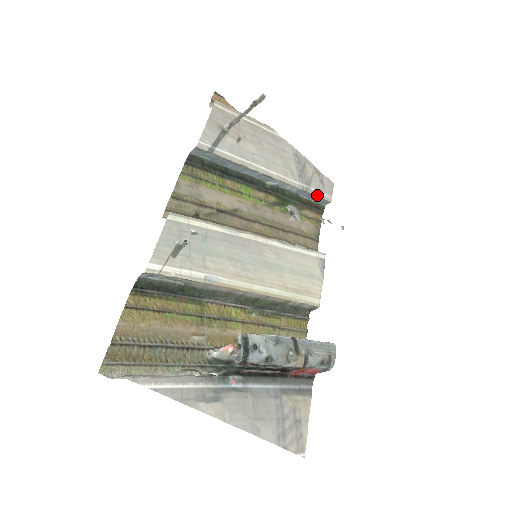
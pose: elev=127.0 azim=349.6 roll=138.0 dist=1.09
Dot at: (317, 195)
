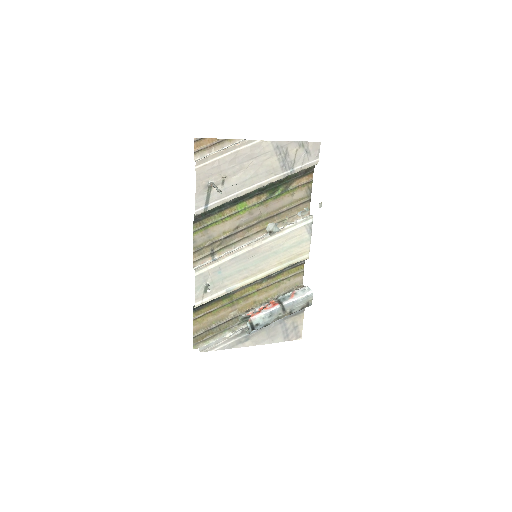
Dot at: (303, 169)
